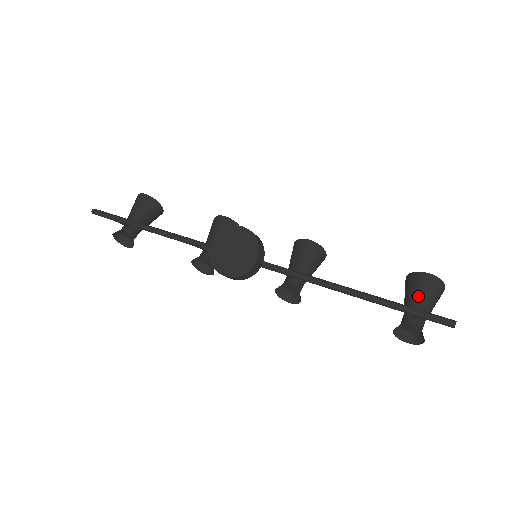
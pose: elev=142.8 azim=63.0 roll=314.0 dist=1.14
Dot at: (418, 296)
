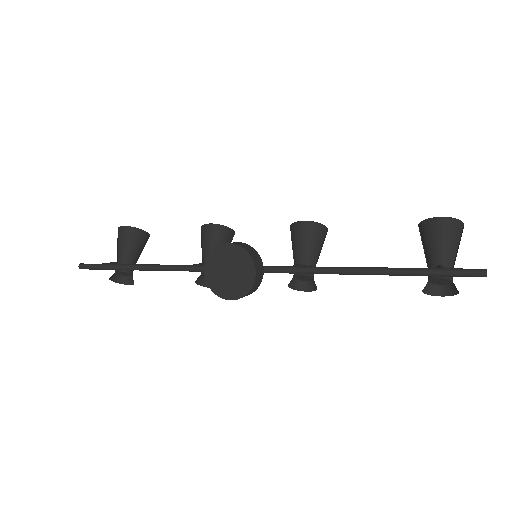
Dot at: (437, 246)
